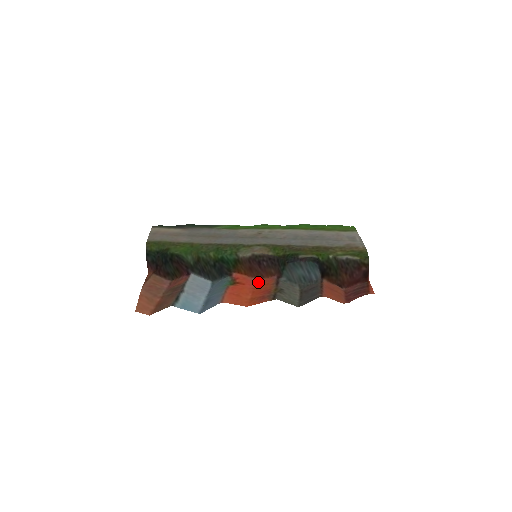
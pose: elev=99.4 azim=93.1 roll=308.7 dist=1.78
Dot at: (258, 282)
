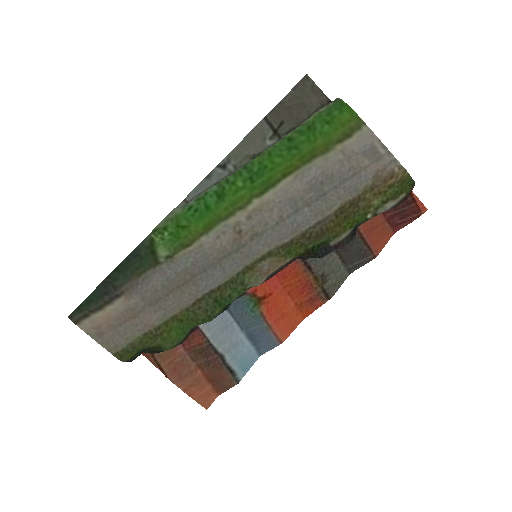
Dot at: (280, 275)
